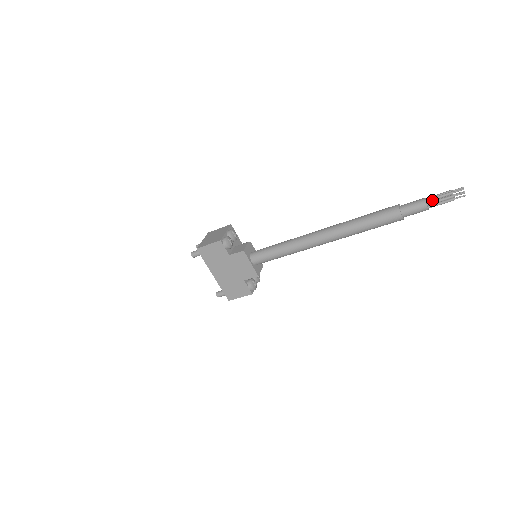
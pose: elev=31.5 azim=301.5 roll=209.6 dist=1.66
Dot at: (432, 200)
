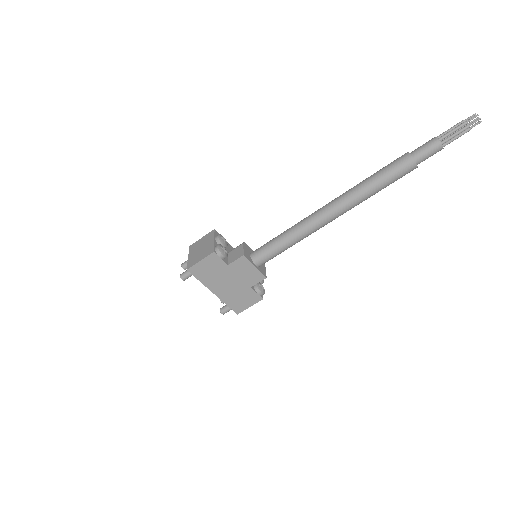
Dot at: (445, 137)
